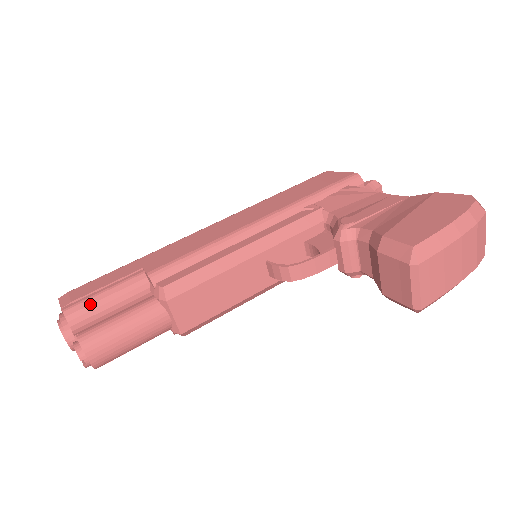
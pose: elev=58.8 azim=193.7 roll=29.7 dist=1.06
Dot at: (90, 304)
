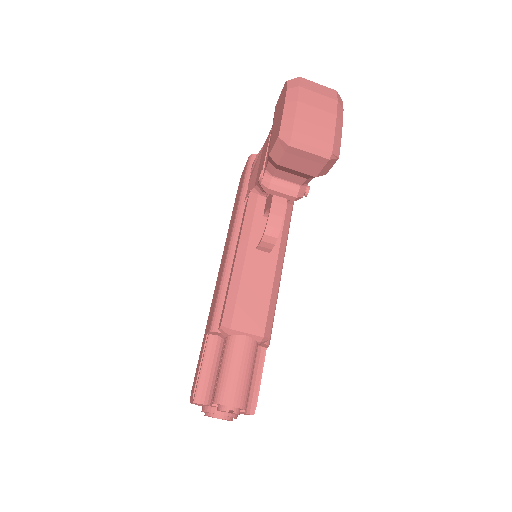
Dot at: (203, 383)
